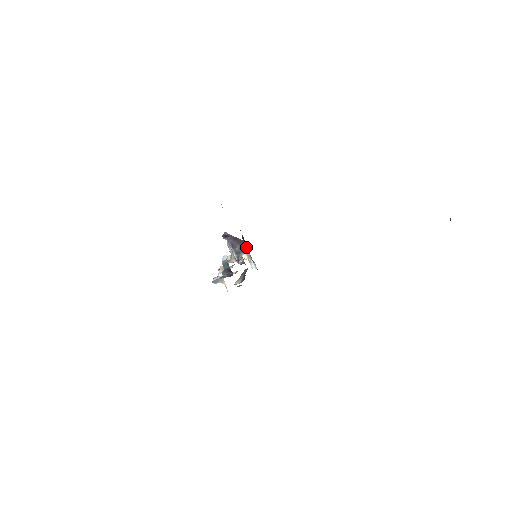
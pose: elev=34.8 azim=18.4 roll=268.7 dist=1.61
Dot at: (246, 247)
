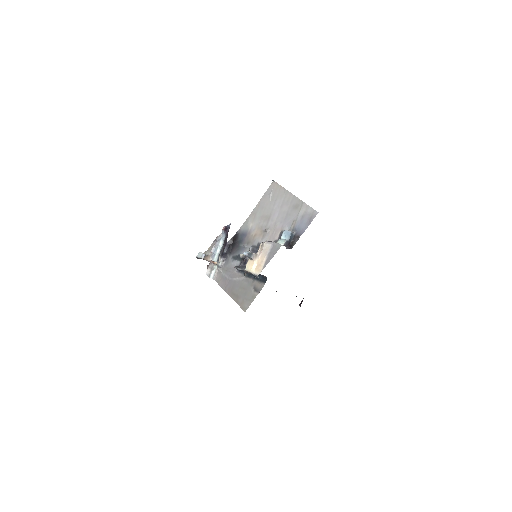
Dot at: (225, 251)
